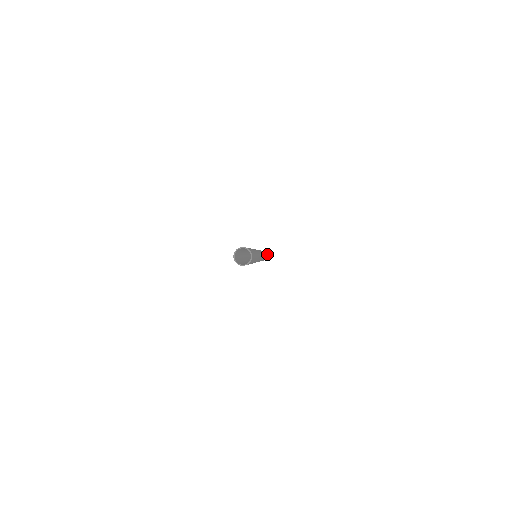
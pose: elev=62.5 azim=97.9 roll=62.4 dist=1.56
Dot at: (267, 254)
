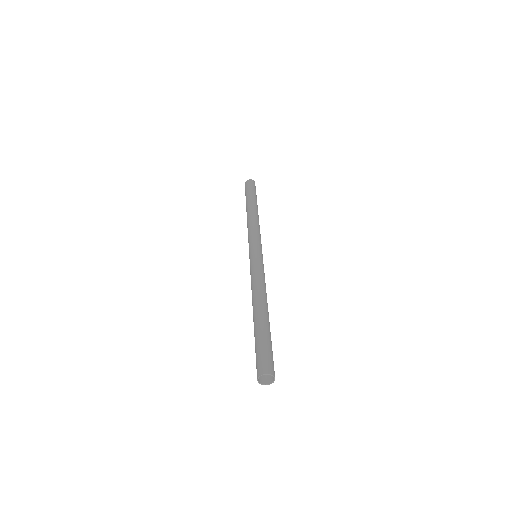
Dot at: (254, 182)
